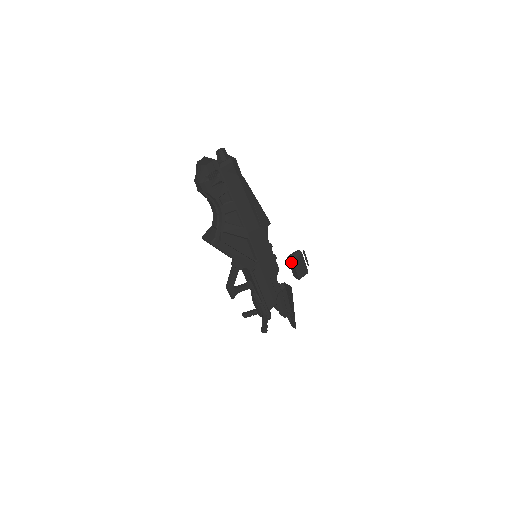
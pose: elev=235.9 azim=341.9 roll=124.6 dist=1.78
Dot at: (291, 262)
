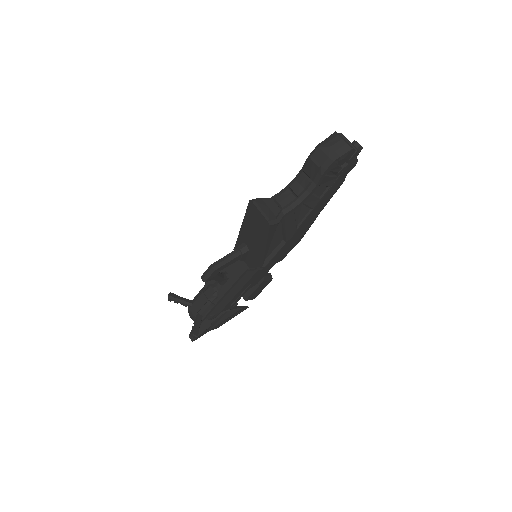
Dot at: occluded
